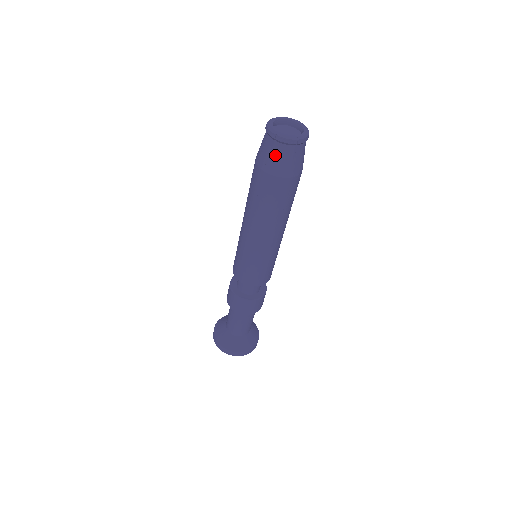
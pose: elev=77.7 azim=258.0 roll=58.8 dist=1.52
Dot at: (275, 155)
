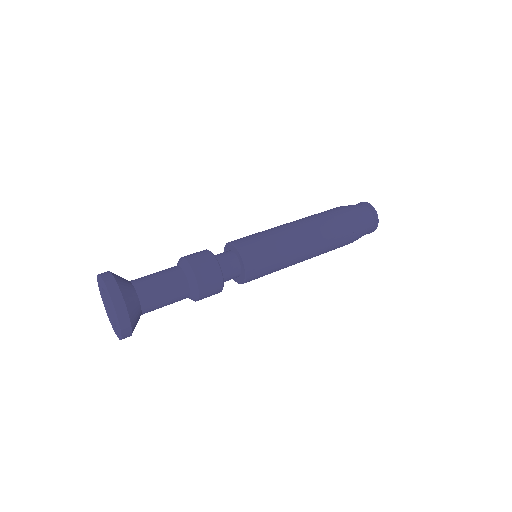
Dot at: (363, 211)
